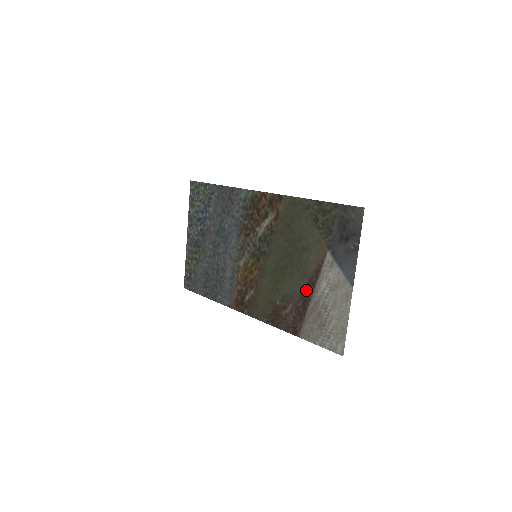
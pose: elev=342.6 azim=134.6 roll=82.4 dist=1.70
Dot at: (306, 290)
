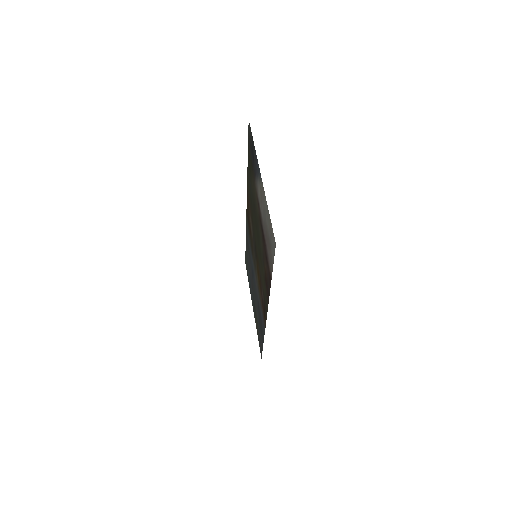
Dot at: (262, 230)
